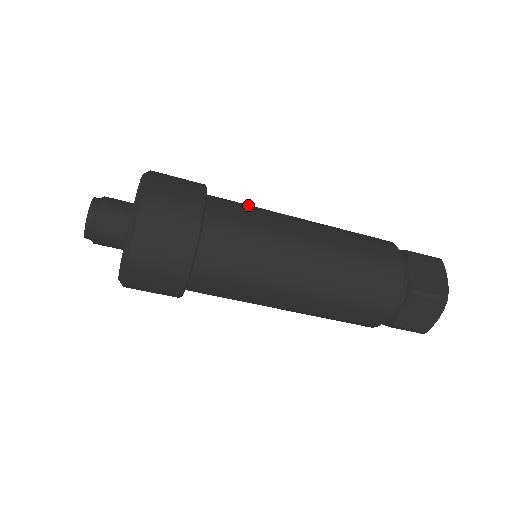
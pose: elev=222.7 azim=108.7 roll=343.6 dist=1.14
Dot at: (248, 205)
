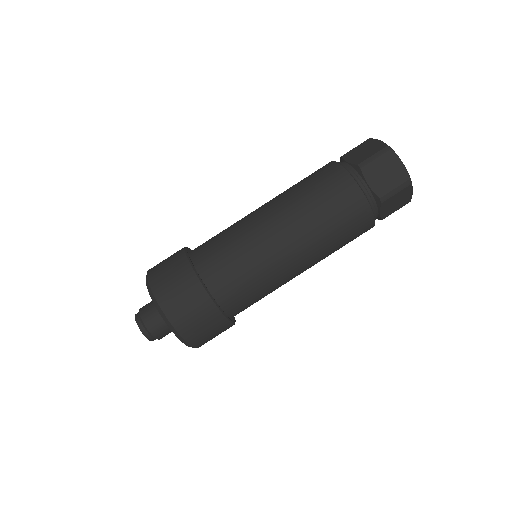
Dot at: occluded
